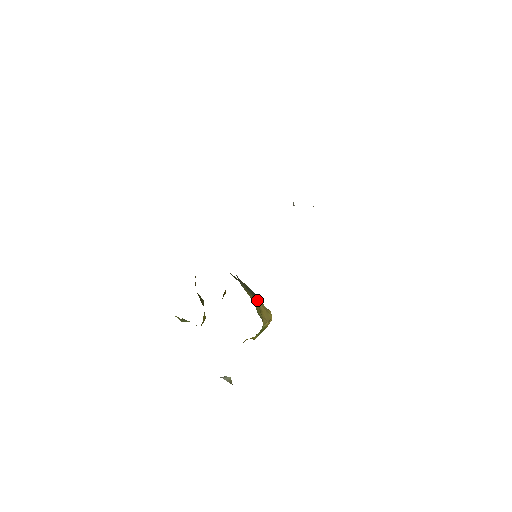
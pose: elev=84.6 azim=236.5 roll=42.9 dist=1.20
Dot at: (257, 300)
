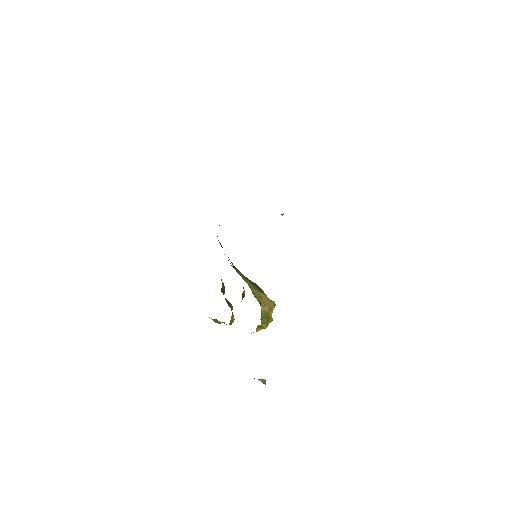
Dot at: (259, 290)
